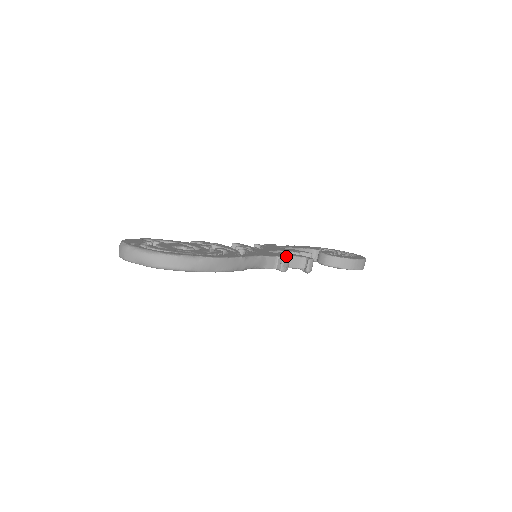
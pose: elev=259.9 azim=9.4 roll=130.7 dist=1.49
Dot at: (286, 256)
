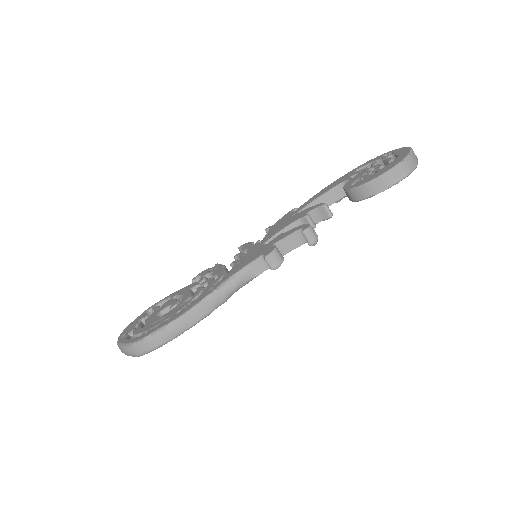
Dot at: (273, 247)
